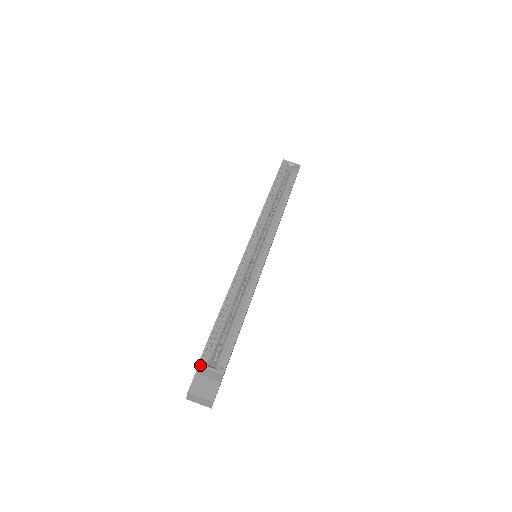
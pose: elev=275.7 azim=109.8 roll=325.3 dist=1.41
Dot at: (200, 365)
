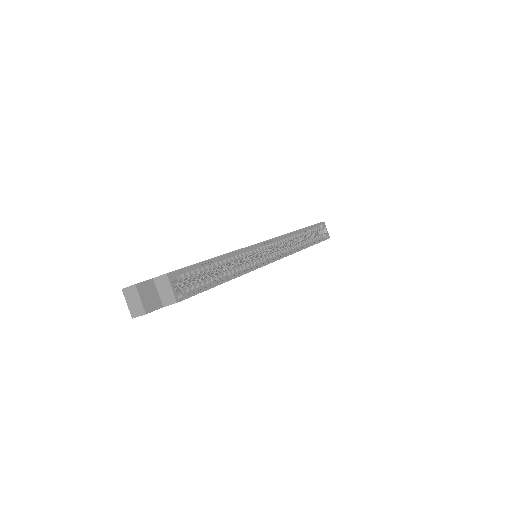
Dot at: (169, 275)
